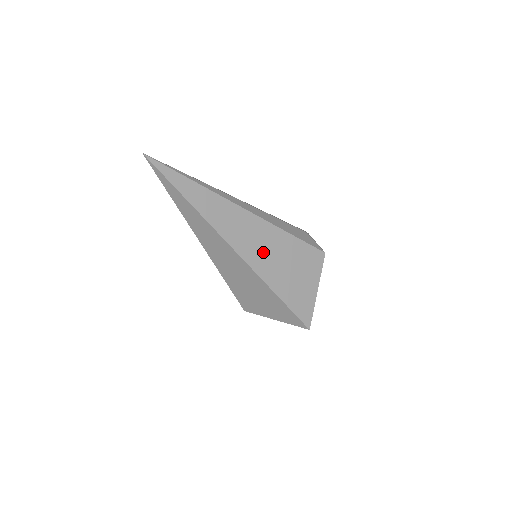
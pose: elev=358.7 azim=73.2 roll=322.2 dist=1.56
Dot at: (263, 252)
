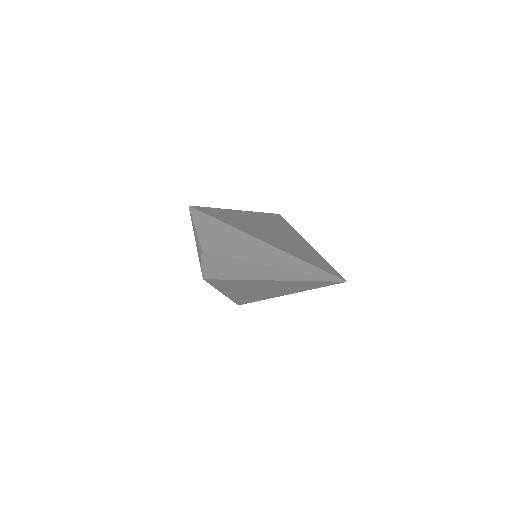
Dot at: occluded
